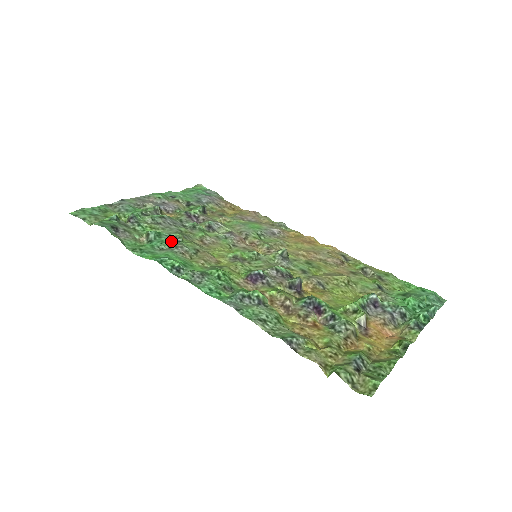
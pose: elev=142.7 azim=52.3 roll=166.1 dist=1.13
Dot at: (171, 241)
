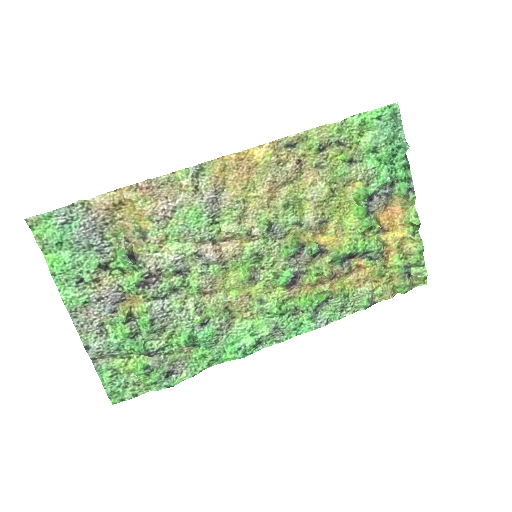
Dot at: (205, 329)
